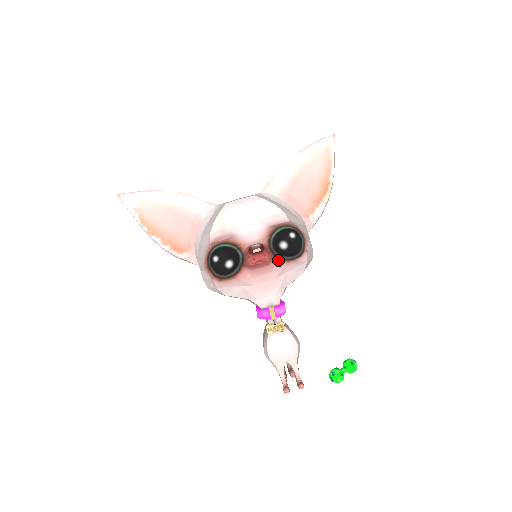
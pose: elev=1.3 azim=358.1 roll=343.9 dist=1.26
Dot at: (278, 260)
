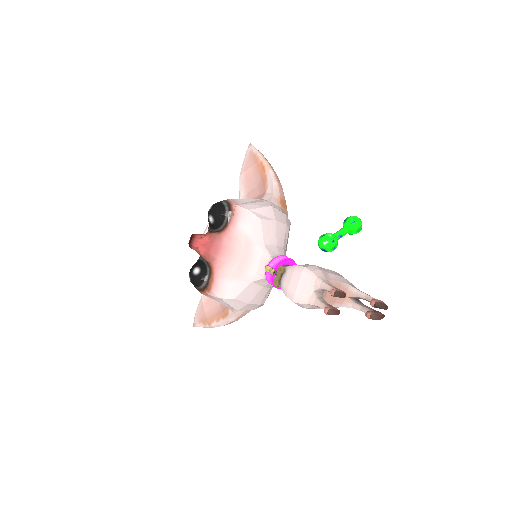
Dot at: (224, 232)
